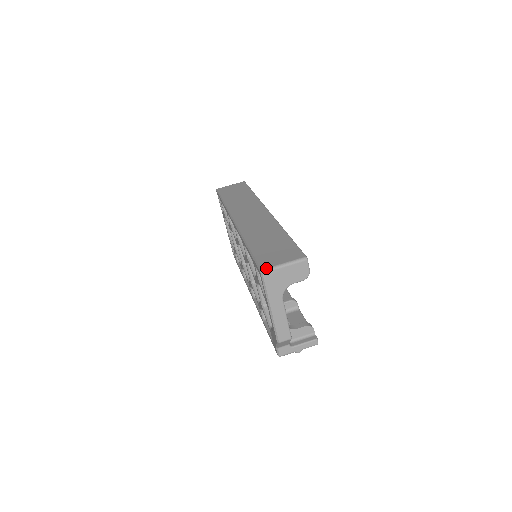
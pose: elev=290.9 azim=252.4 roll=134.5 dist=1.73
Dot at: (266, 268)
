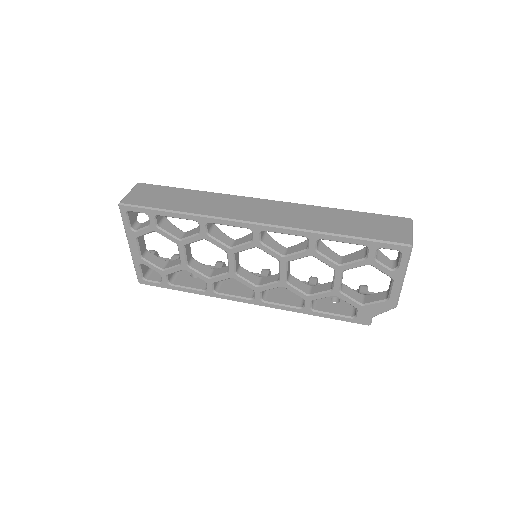
Dot at: (411, 241)
